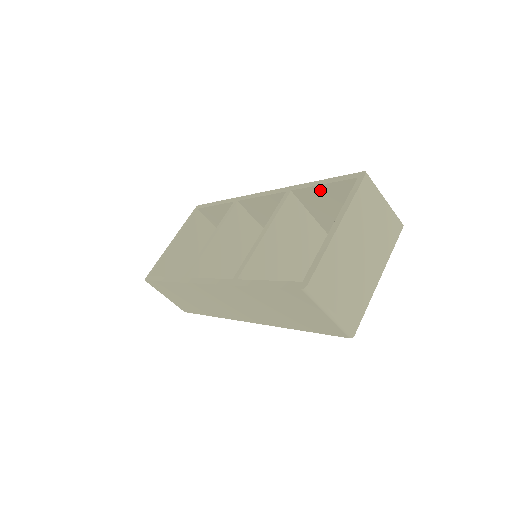
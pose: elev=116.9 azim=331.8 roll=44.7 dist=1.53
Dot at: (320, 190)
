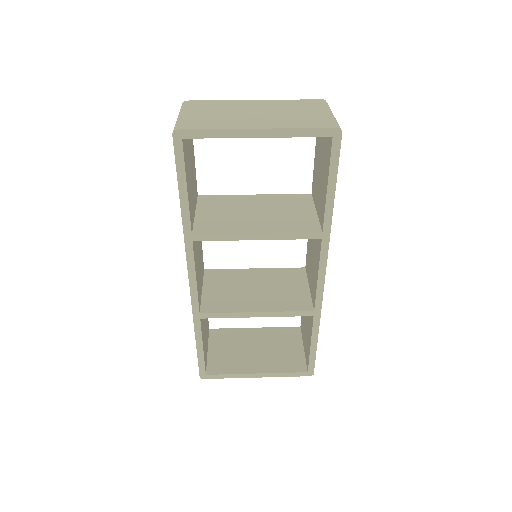
Dot at: (315, 163)
